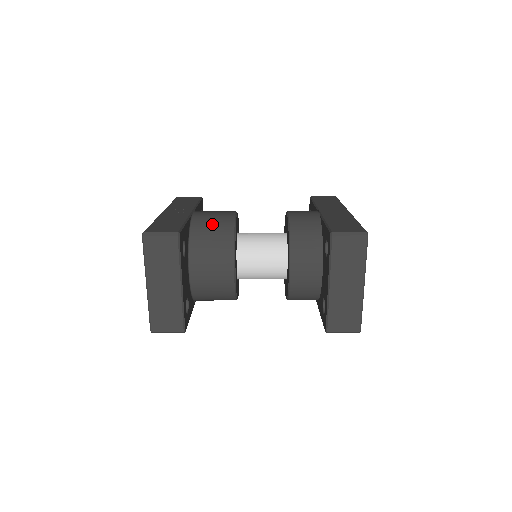
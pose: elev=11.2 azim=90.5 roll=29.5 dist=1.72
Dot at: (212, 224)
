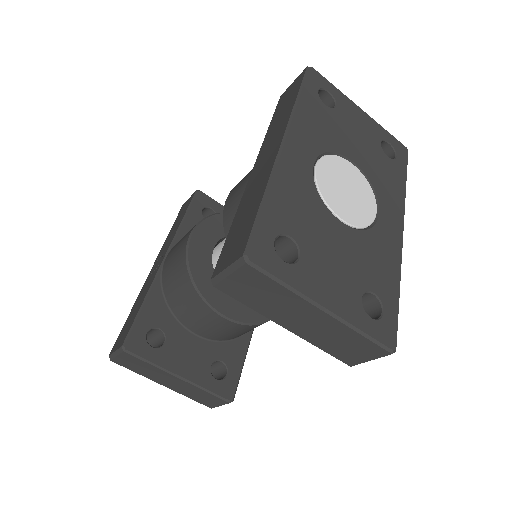
Dot at: (173, 275)
